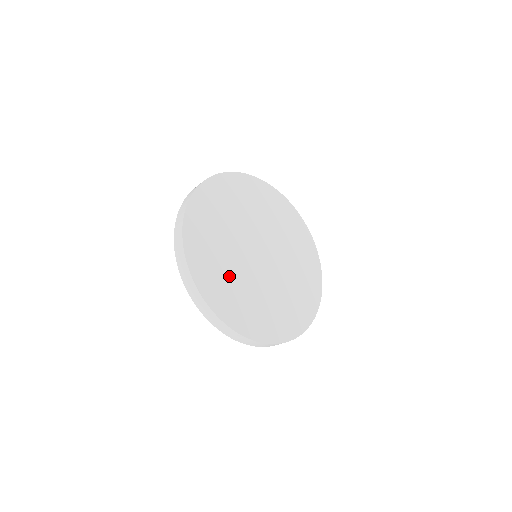
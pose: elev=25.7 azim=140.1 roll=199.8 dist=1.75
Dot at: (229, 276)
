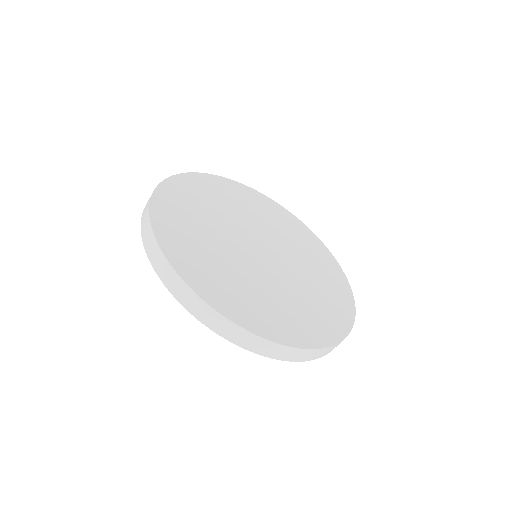
Dot at: (236, 279)
